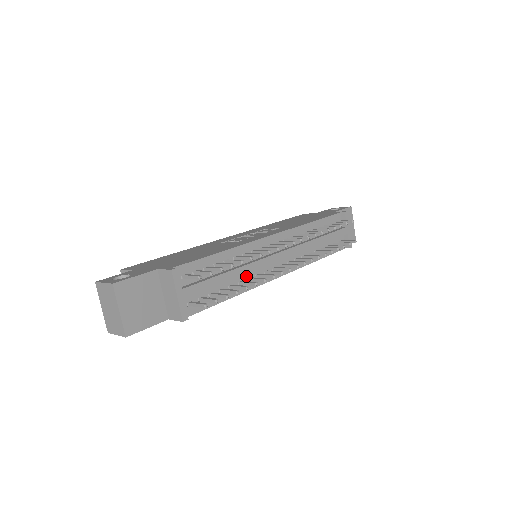
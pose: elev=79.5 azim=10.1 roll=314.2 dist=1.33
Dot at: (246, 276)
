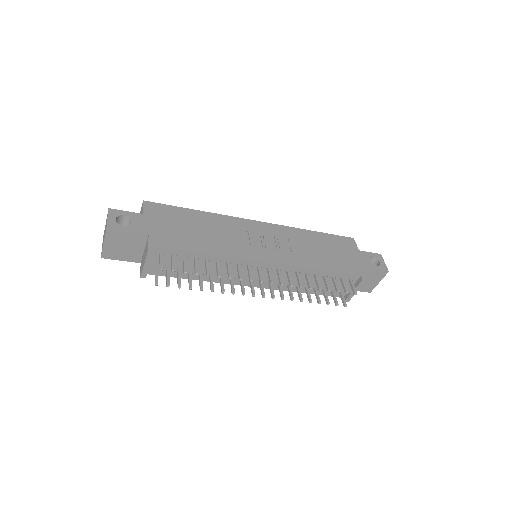
Dot at: occluded
